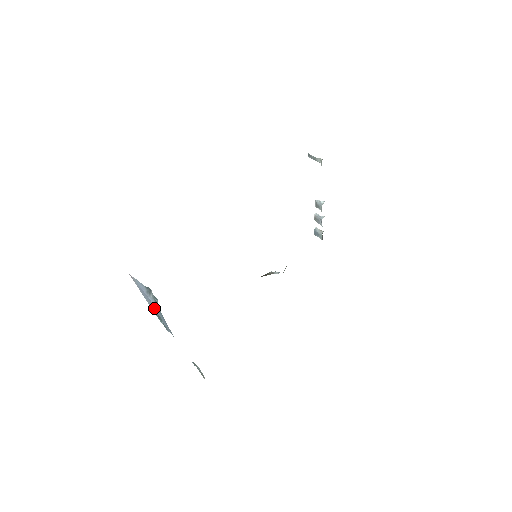
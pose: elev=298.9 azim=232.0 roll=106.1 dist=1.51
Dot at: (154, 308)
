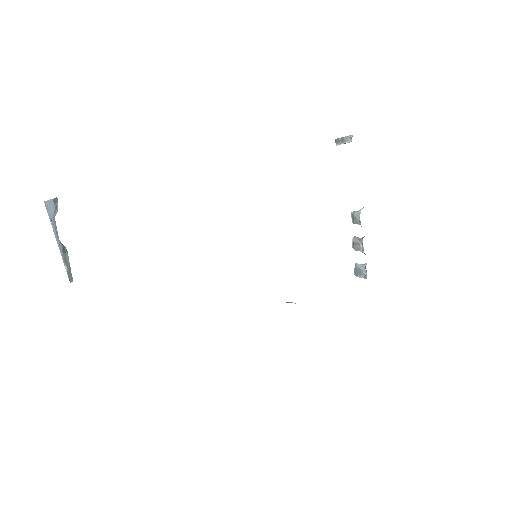
Dot at: occluded
